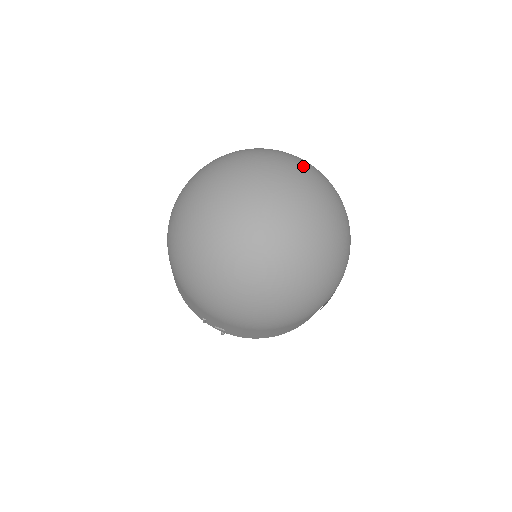
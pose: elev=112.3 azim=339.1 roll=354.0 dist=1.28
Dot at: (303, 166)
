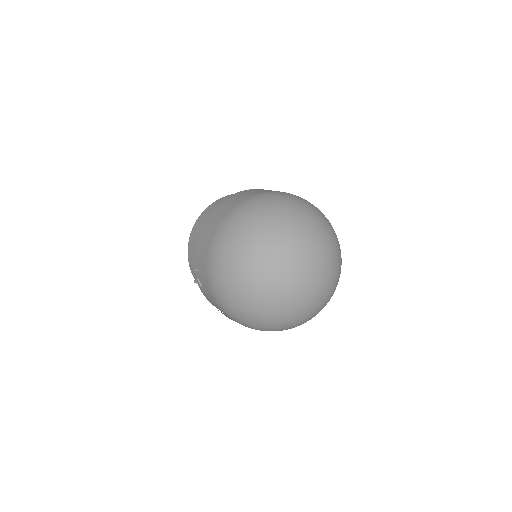
Dot at: (339, 265)
